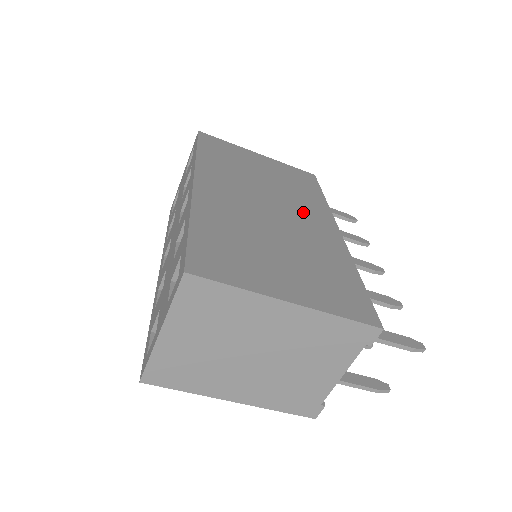
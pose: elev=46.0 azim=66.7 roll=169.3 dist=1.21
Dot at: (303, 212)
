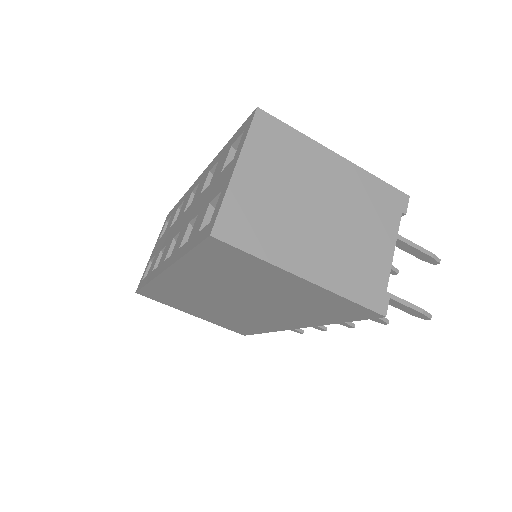
Dot at: occluded
